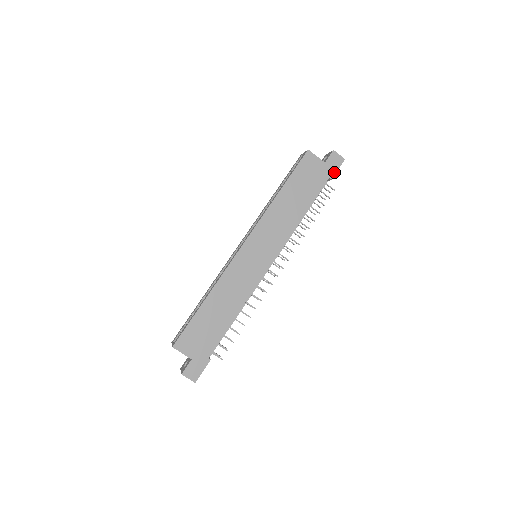
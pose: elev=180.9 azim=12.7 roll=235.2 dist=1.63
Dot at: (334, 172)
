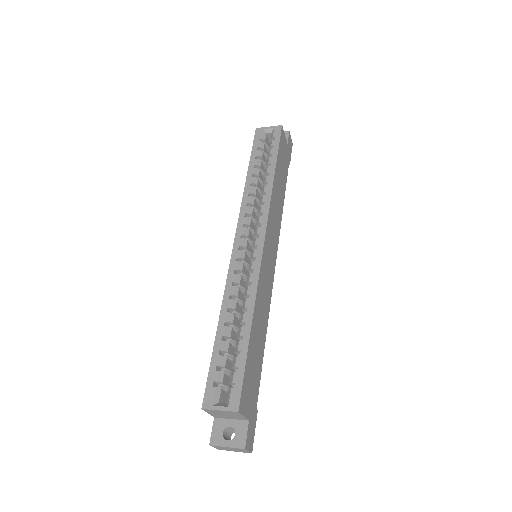
Dot at: (290, 156)
